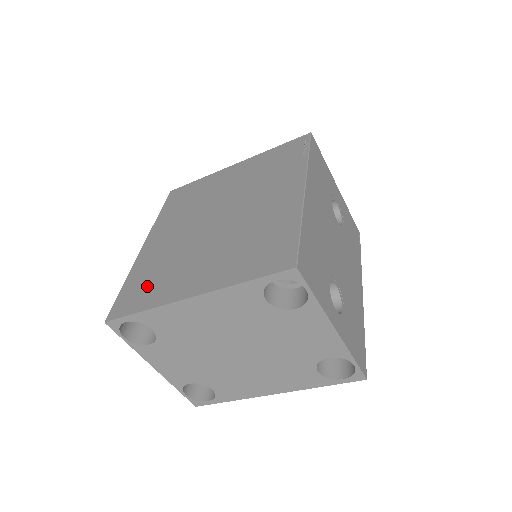
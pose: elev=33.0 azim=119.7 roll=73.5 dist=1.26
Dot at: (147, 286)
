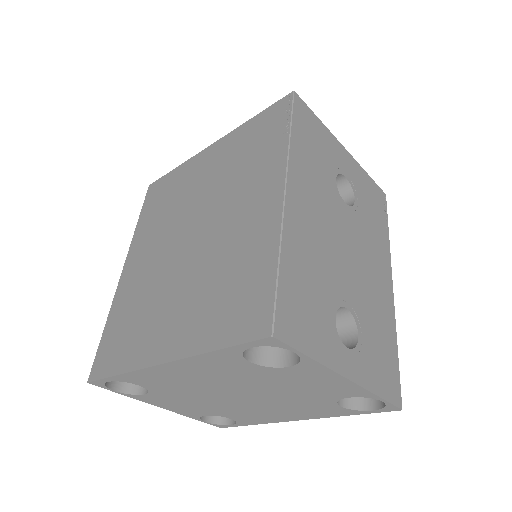
Dot at: (124, 335)
